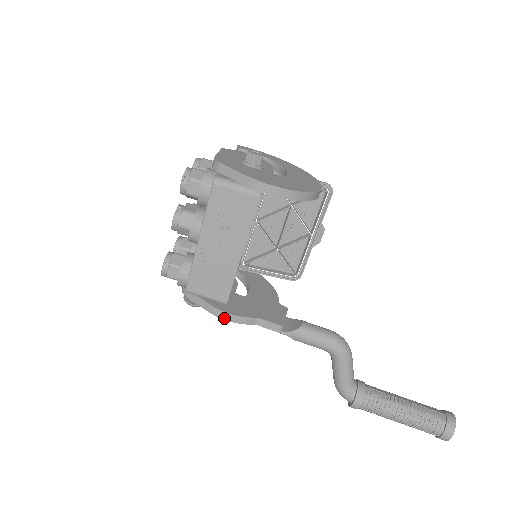
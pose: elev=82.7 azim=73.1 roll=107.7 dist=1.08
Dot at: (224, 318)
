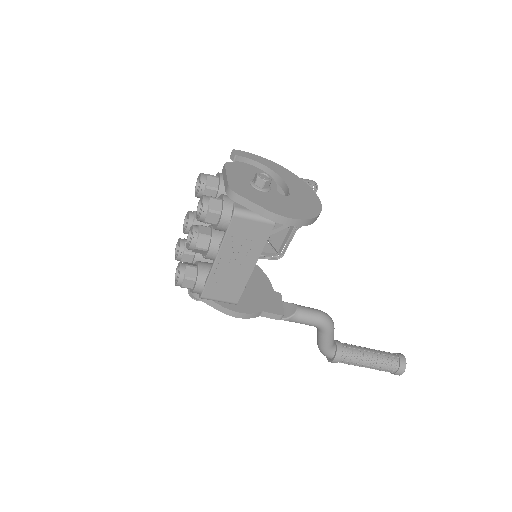
Dot at: (235, 316)
